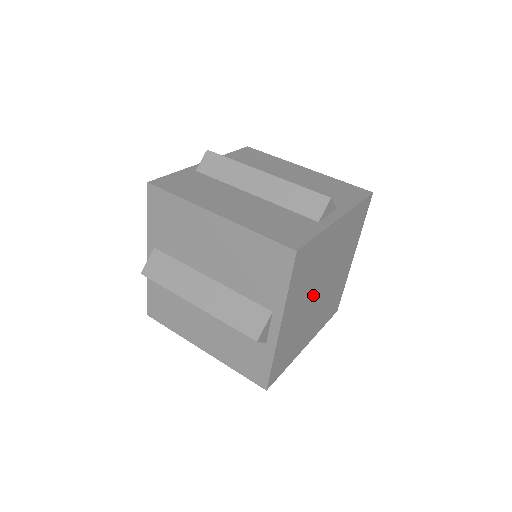
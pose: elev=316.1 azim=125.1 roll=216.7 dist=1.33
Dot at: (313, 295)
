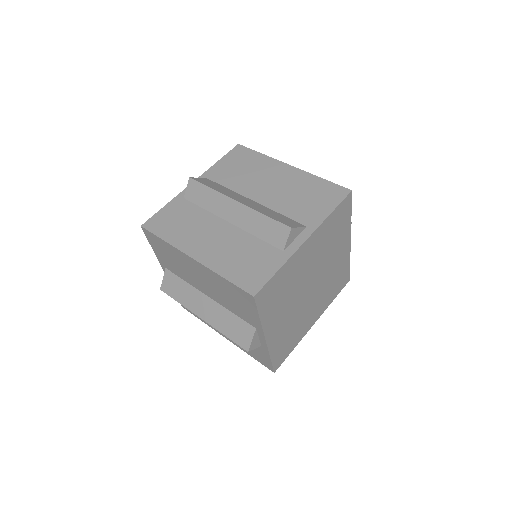
Dot at: (301, 298)
